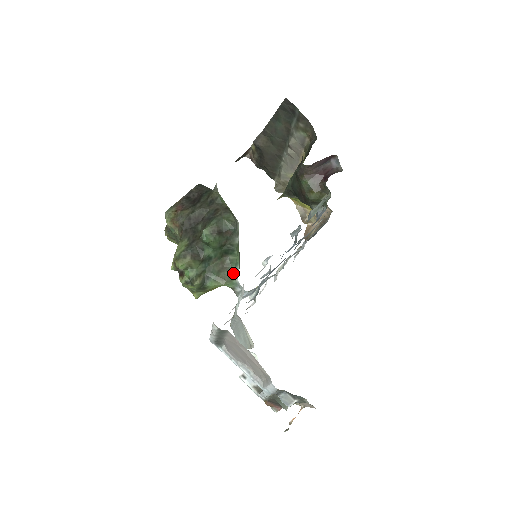
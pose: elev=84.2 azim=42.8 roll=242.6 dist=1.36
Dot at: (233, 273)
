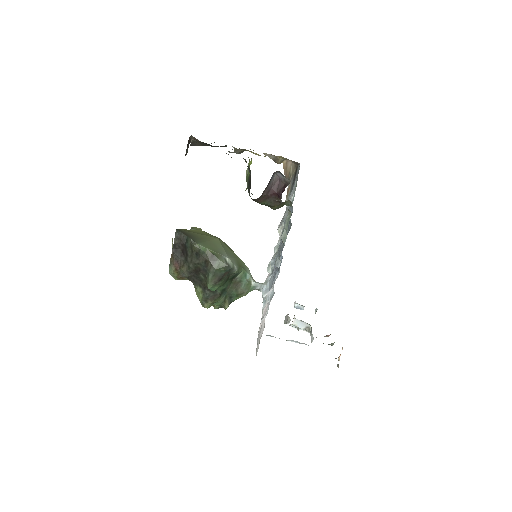
Dot at: (247, 283)
